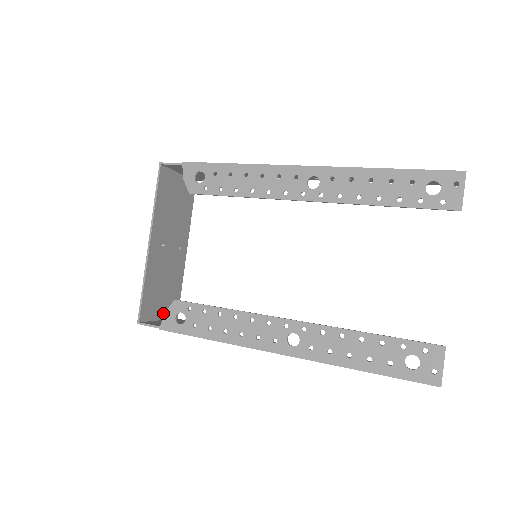
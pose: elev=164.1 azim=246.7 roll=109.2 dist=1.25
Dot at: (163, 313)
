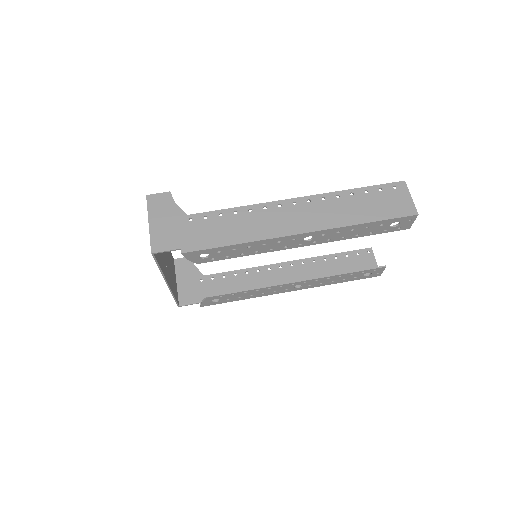
Dot at: (175, 277)
